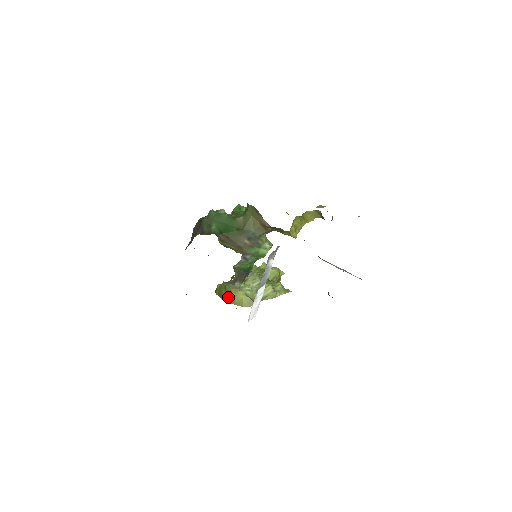
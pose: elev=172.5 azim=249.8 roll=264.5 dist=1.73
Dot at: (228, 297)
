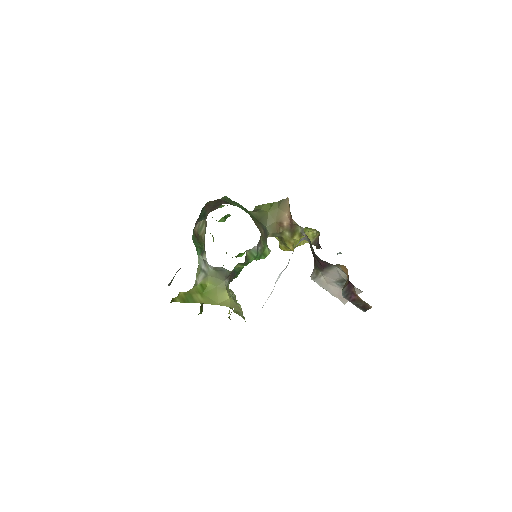
Dot at: (207, 298)
